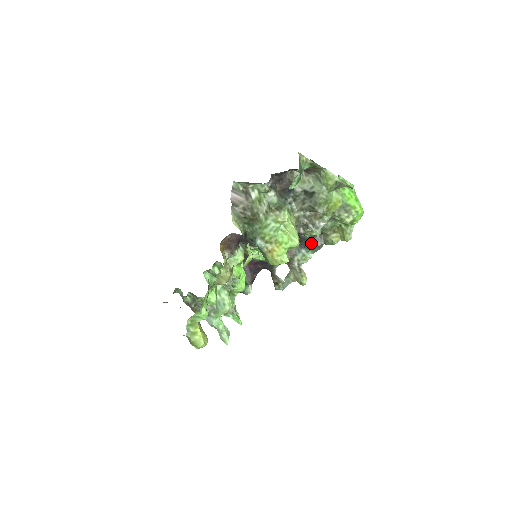
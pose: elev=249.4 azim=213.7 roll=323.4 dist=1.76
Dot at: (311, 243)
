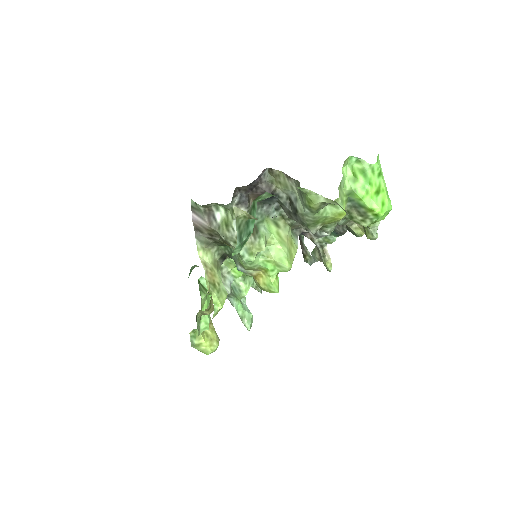
Dot at: occluded
